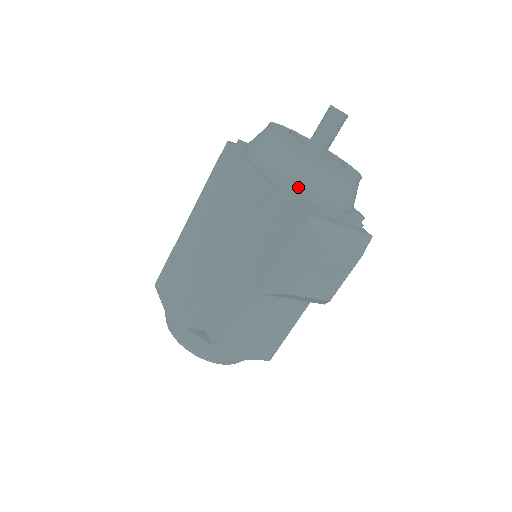
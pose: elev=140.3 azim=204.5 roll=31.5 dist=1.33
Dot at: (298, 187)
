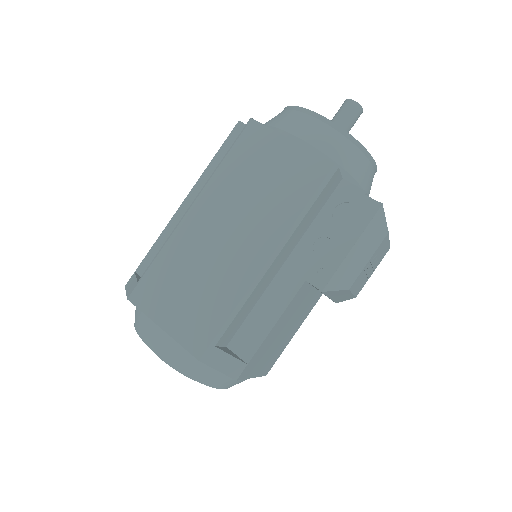
Dot at: (351, 175)
